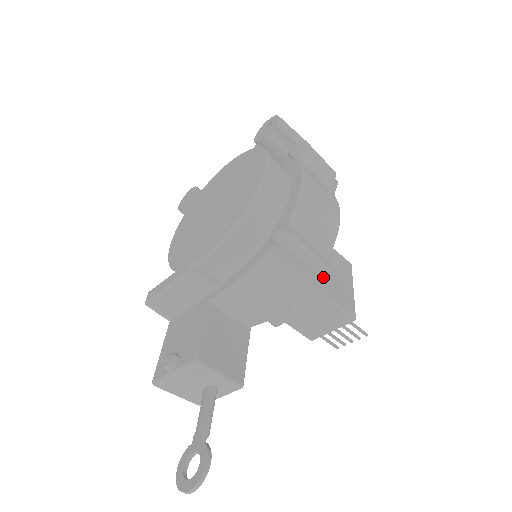
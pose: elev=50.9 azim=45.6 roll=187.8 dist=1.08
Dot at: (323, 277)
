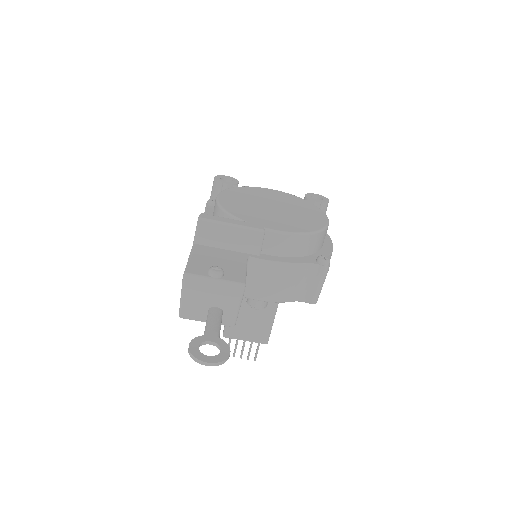
Dot at: (312, 302)
